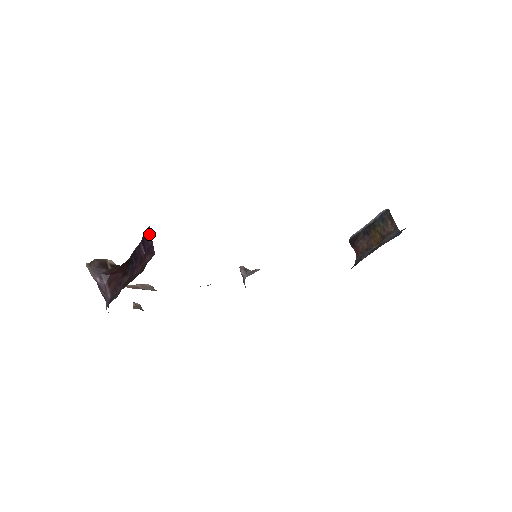
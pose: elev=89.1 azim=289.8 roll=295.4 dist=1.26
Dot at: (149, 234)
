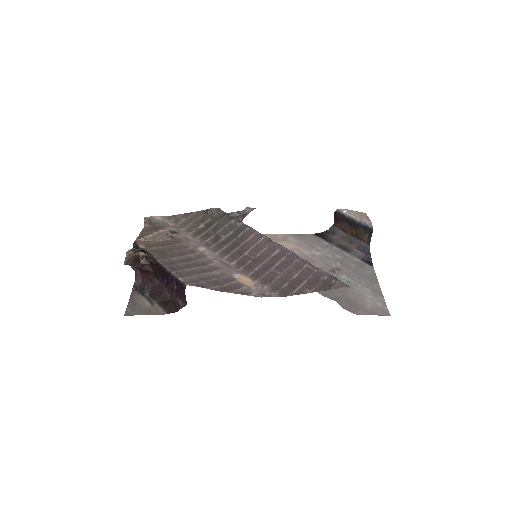
Dot at: (184, 291)
